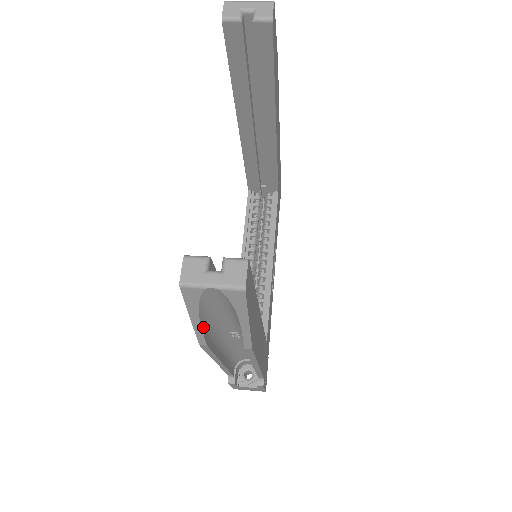
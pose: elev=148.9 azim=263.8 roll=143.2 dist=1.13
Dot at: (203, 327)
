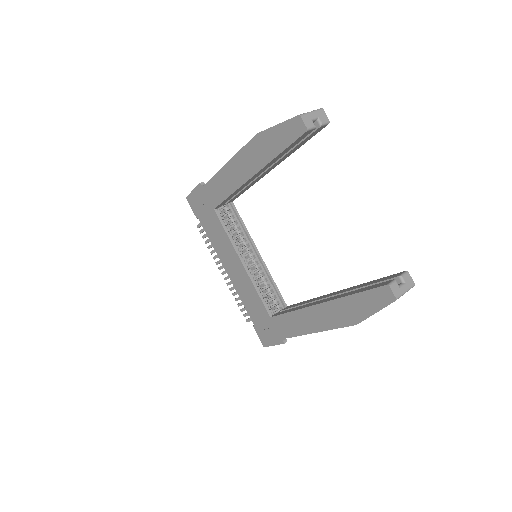
Dot at: (369, 314)
